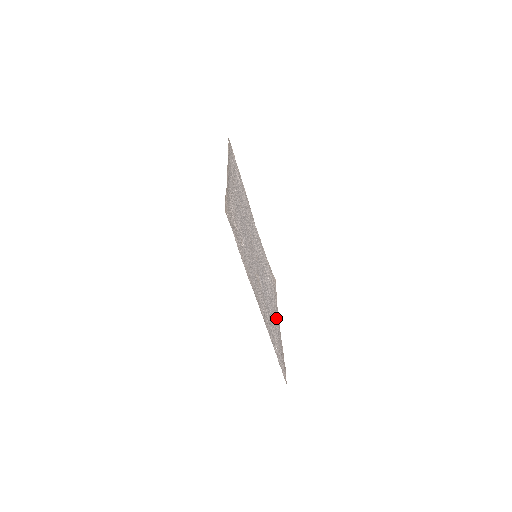
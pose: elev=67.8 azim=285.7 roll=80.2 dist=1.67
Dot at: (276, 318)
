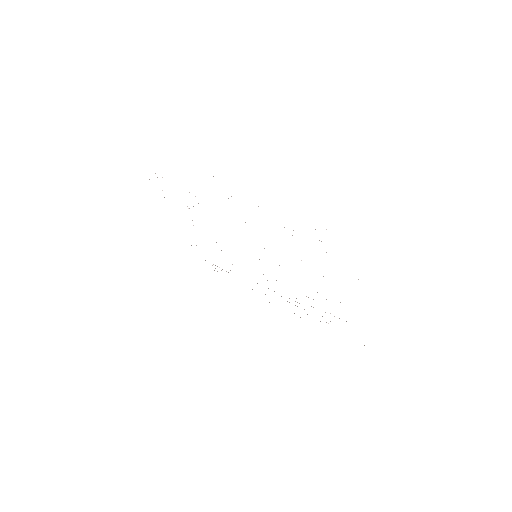
Dot at: occluded
